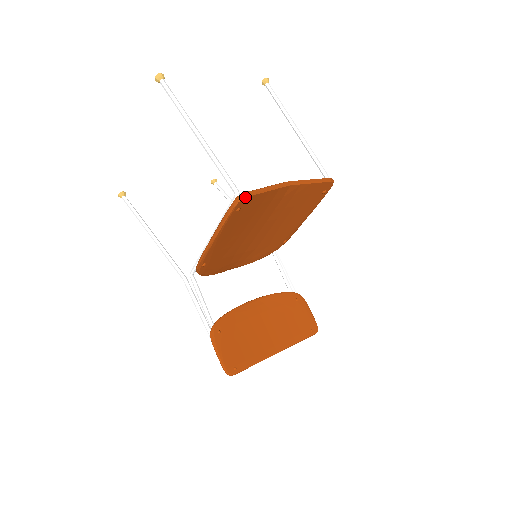
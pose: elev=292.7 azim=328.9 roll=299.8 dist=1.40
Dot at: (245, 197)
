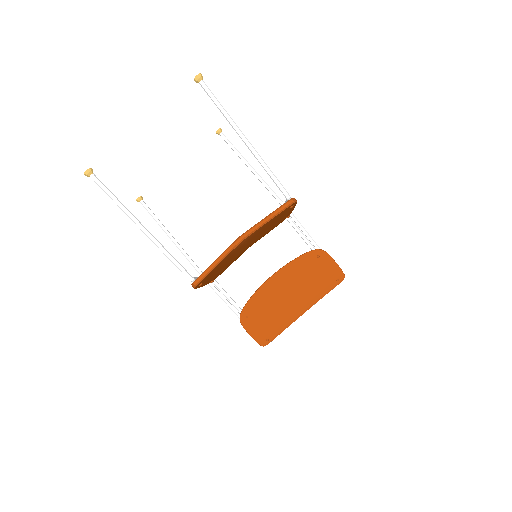
Dot at: (198, 284)
